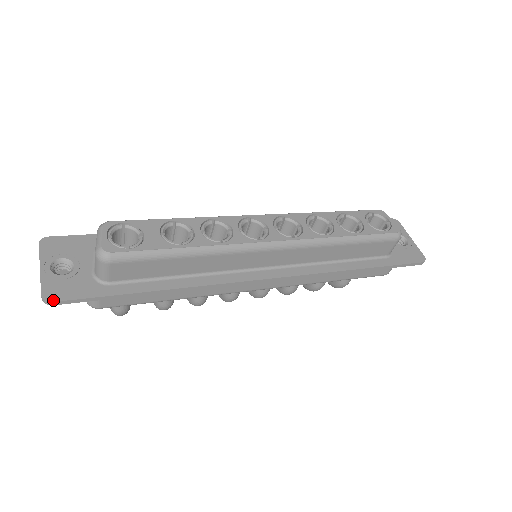
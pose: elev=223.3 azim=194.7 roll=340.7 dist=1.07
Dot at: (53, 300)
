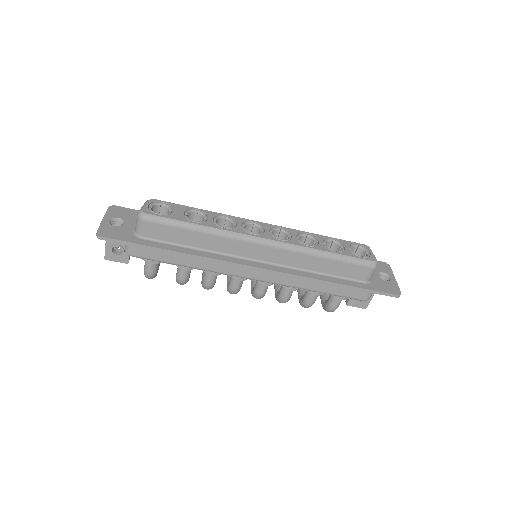
Dot at: (102, 236)
